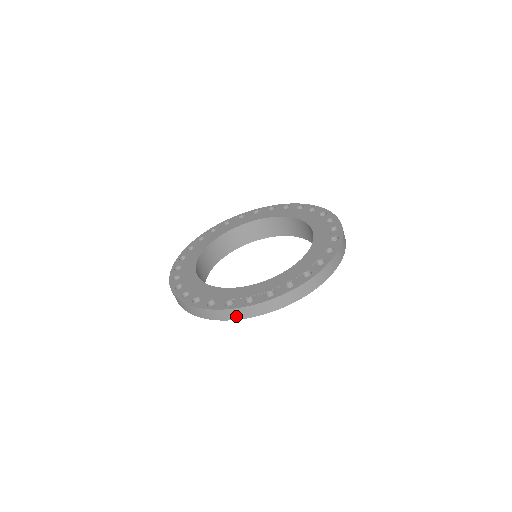
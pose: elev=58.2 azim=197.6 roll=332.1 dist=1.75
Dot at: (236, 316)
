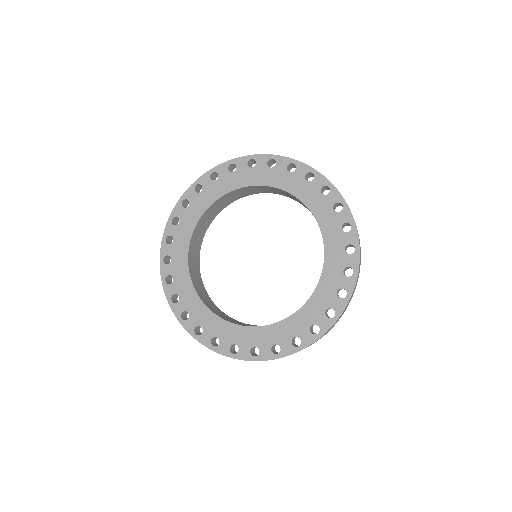
Dot at: occluded
